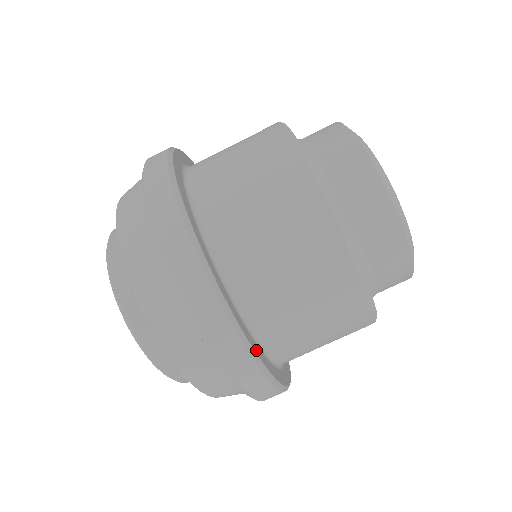
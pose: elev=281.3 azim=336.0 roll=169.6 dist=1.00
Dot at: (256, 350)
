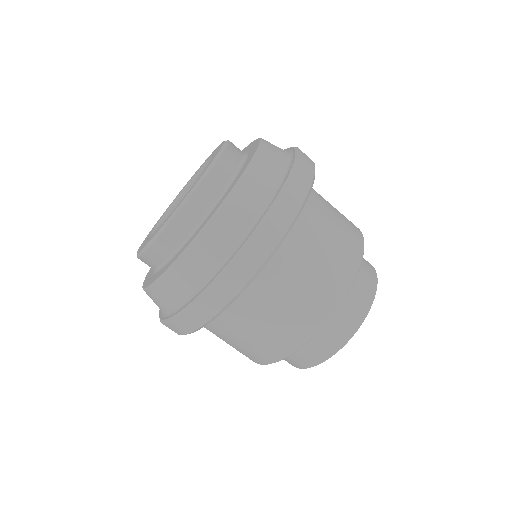
Dot at: (280, 243)
